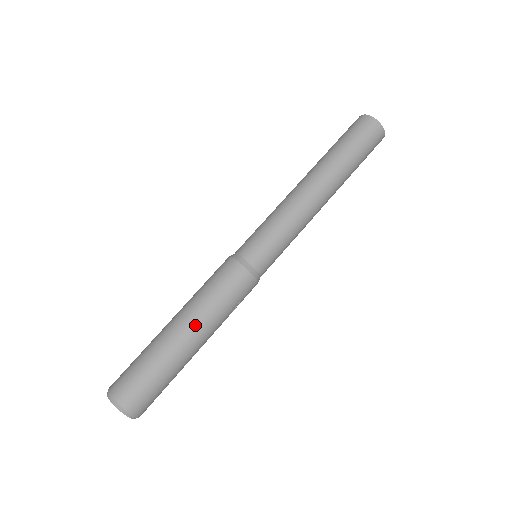
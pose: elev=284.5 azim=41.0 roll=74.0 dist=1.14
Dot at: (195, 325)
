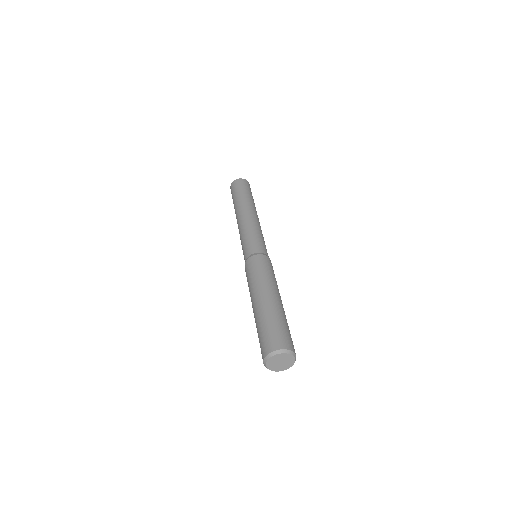
Dot at: (277, 292)
